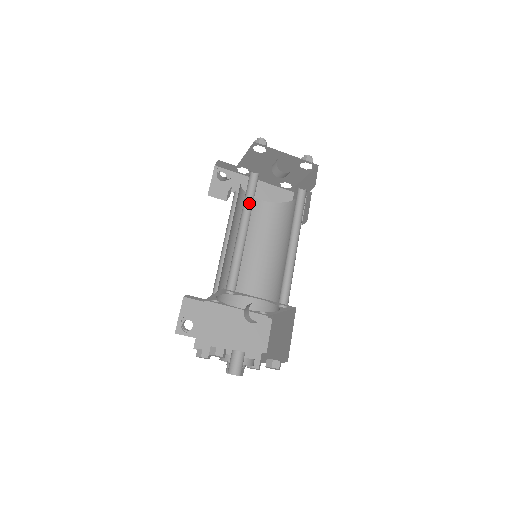
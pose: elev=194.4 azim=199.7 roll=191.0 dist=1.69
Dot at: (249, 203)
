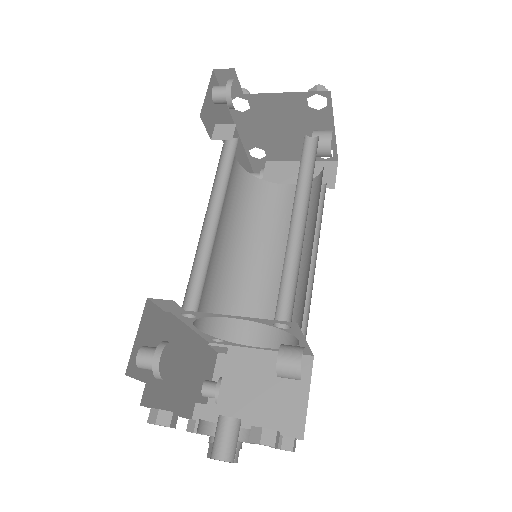
Dot at: (299, 178)
